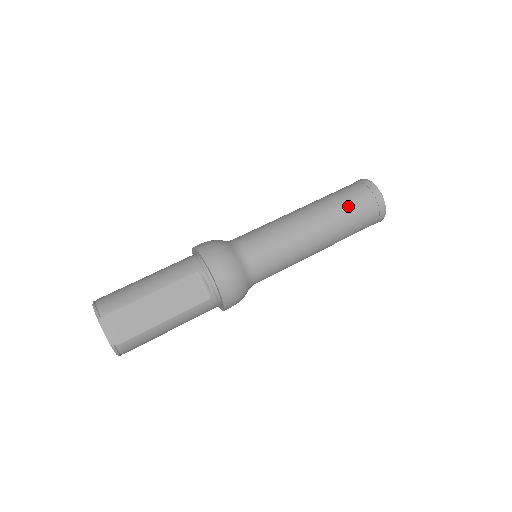
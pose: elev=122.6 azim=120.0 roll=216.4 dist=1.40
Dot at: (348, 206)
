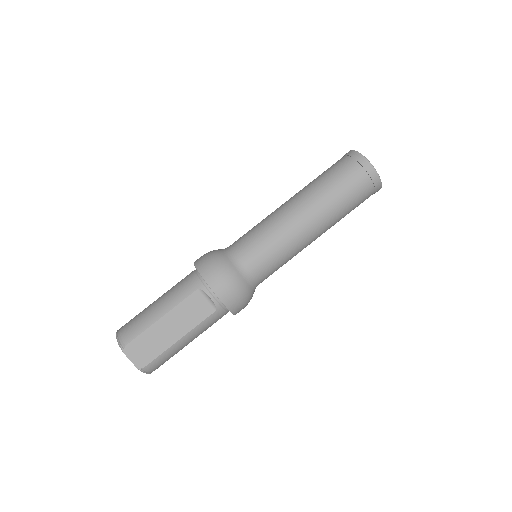
Dot at: (337, 187)
